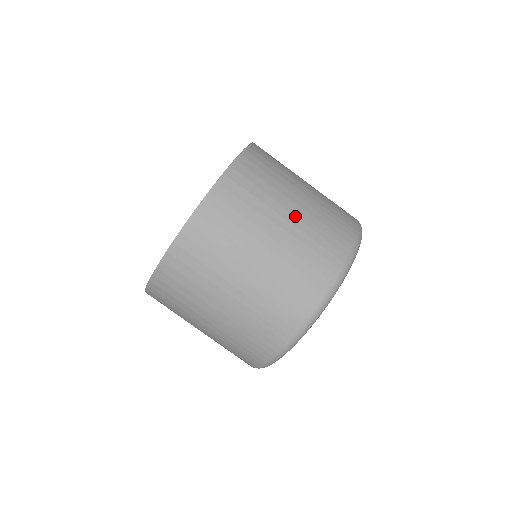
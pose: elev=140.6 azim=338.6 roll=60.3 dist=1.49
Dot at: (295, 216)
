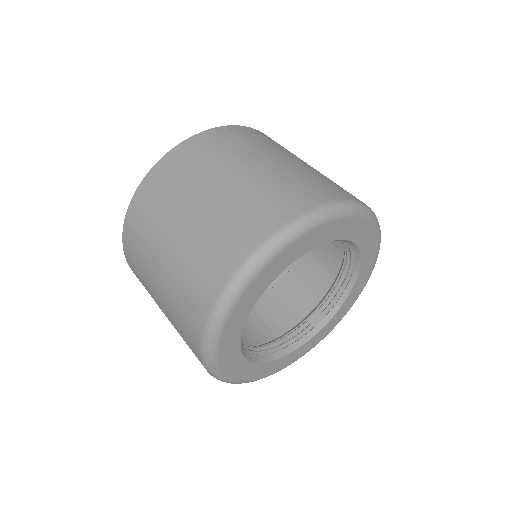
Dot at: (284, 163)
